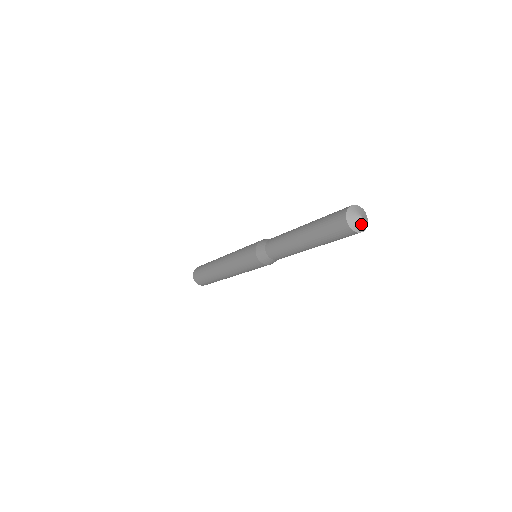
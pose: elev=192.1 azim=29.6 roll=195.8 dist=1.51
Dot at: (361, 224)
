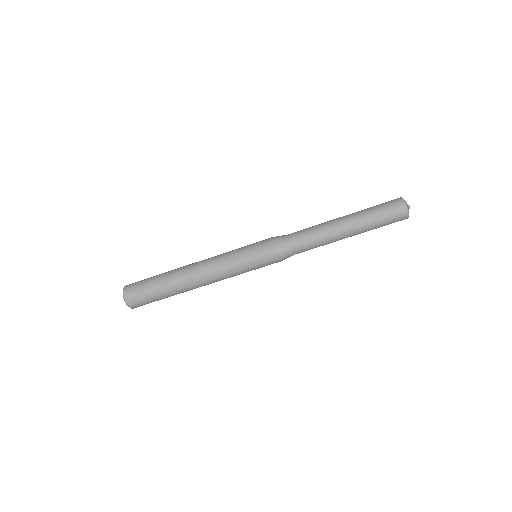
Dot at: occluded
